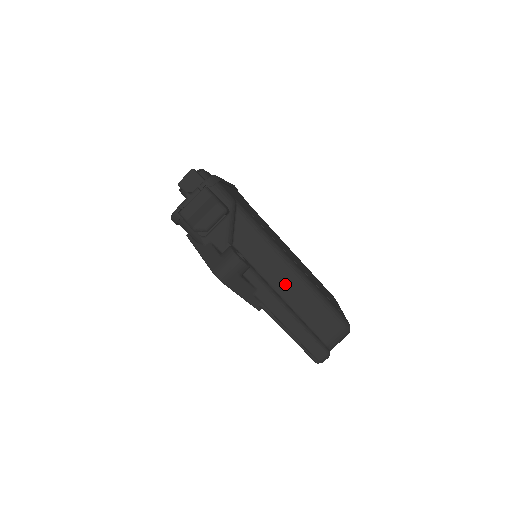
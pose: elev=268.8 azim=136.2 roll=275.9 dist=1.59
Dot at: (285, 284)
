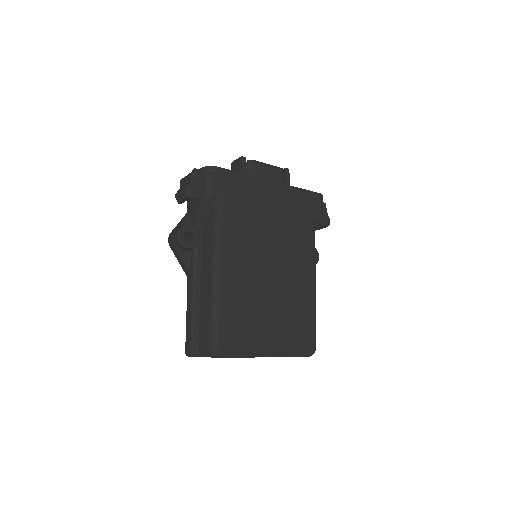
Dot at: (205, 281)
